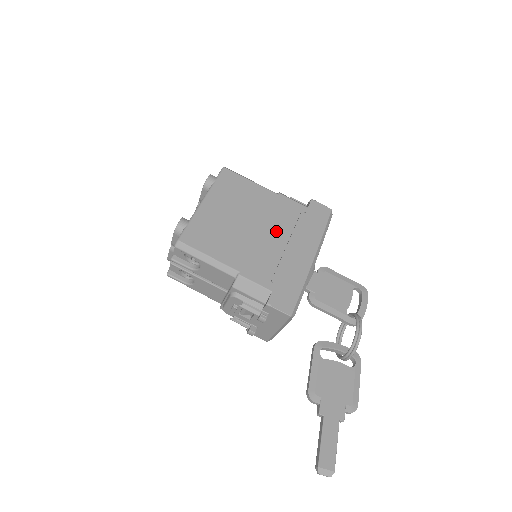
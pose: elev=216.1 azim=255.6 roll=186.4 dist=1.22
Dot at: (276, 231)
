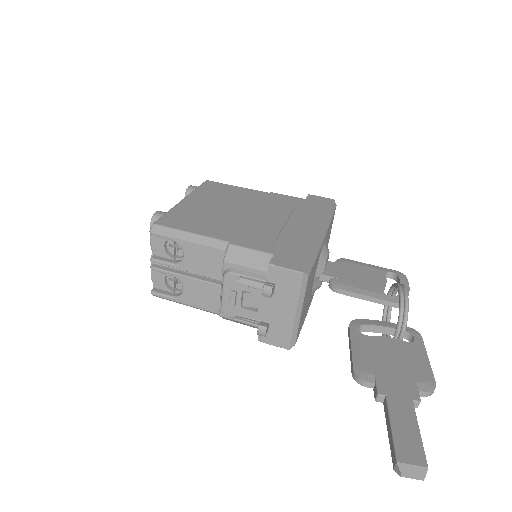
Dot at: (271, 214)
